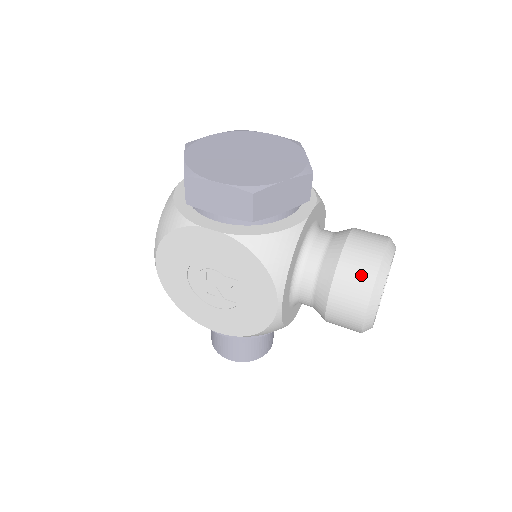
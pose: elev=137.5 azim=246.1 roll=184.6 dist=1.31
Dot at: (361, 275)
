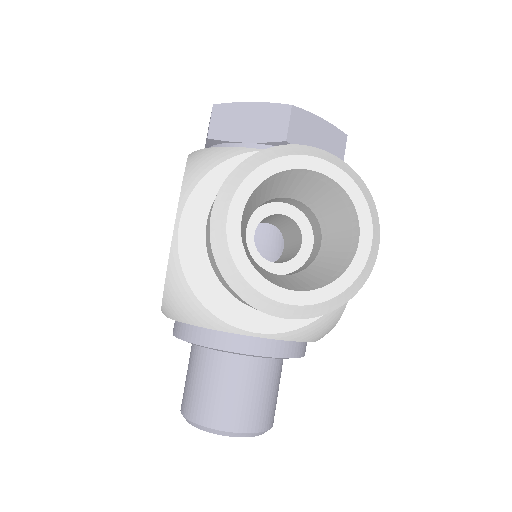
Dot at: occluded
